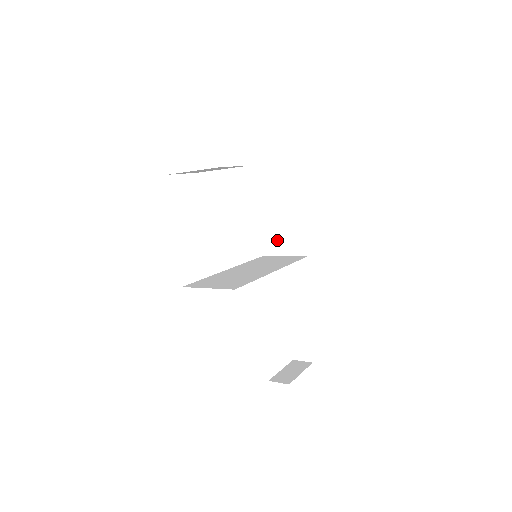
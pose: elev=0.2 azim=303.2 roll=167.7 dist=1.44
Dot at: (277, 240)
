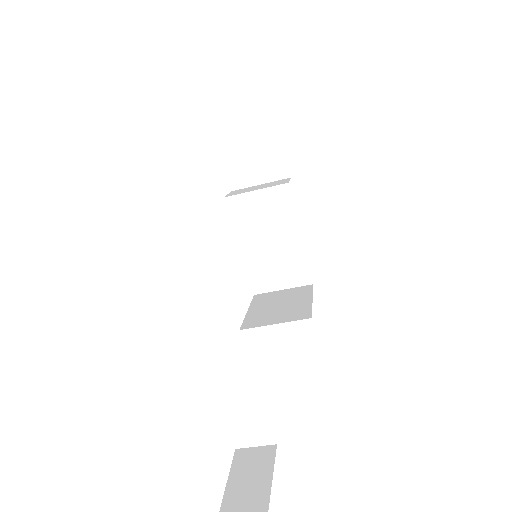
Dot at: (266, 317)
